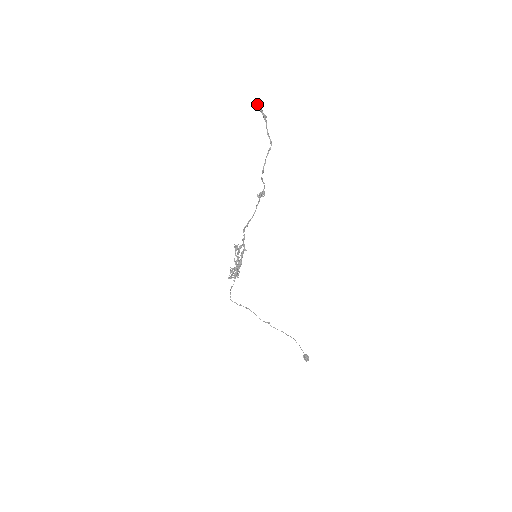
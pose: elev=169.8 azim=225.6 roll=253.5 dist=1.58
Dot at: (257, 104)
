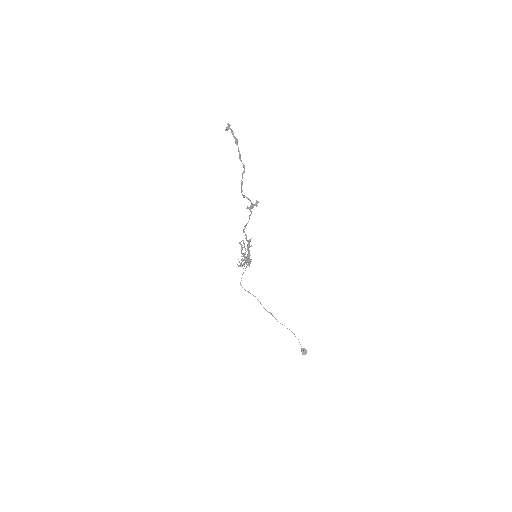
Dot at: (226, 128)
